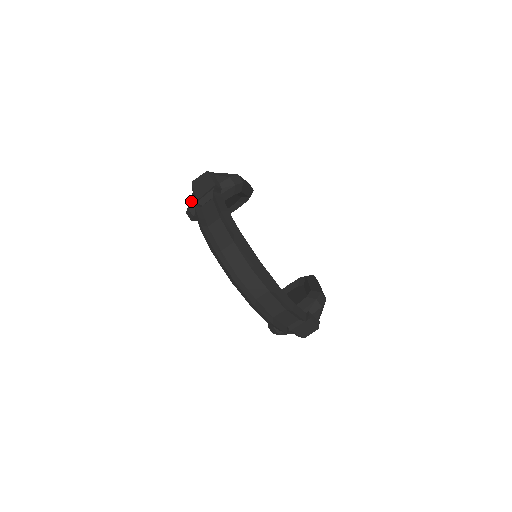
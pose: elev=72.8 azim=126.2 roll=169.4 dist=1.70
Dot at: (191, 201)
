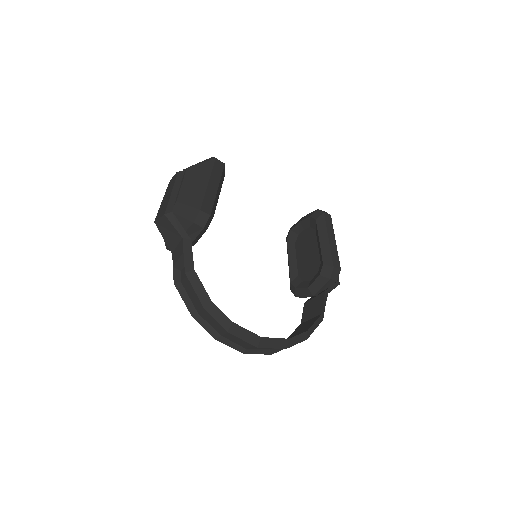
Dot at: (165, 242)
